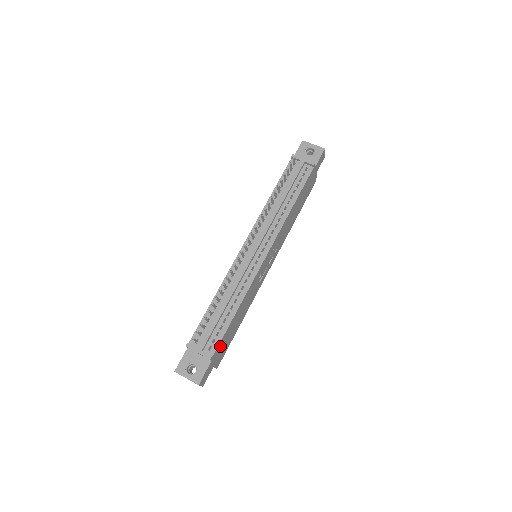
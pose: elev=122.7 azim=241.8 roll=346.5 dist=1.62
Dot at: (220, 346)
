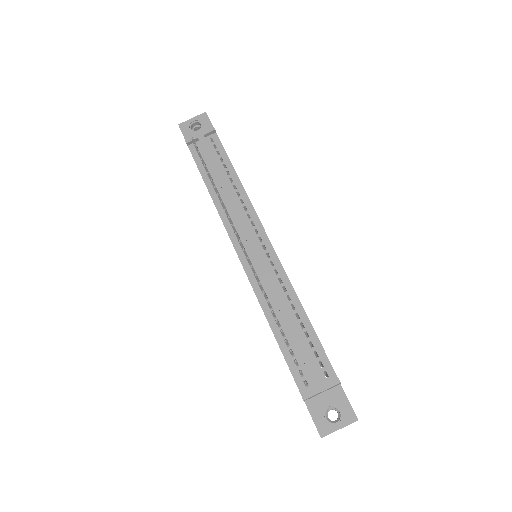
Dot at: occluded
